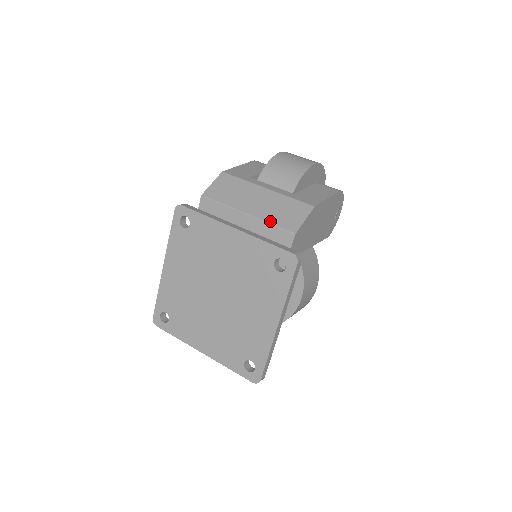
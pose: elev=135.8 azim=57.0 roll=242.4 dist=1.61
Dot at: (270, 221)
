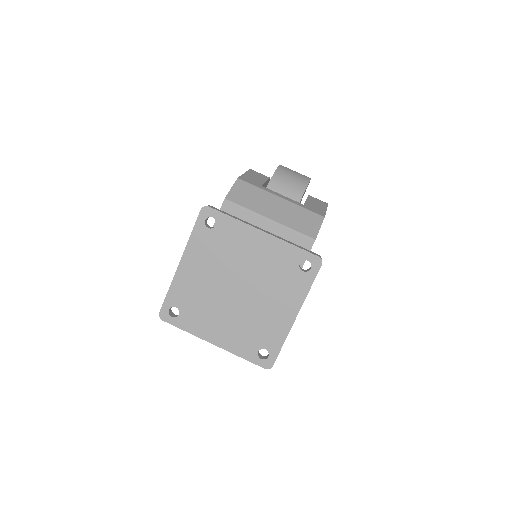
Dot at: (292, 227)
